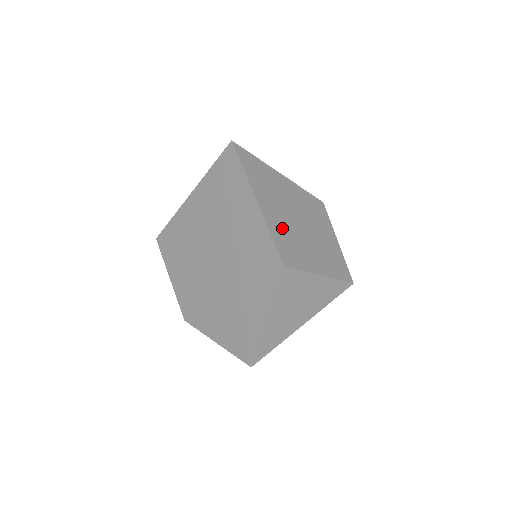
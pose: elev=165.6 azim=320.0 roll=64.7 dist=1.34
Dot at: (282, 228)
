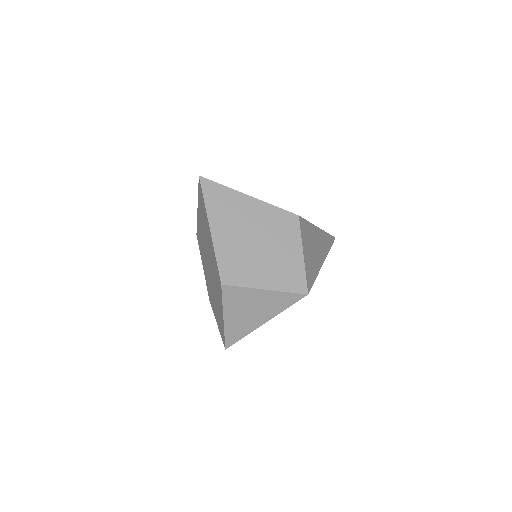
Dot at: (231, 249)
